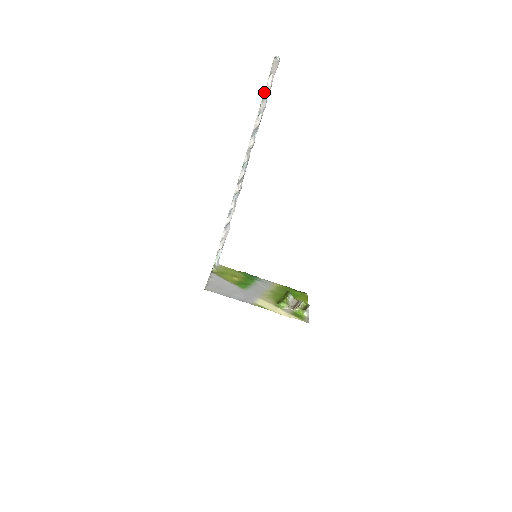
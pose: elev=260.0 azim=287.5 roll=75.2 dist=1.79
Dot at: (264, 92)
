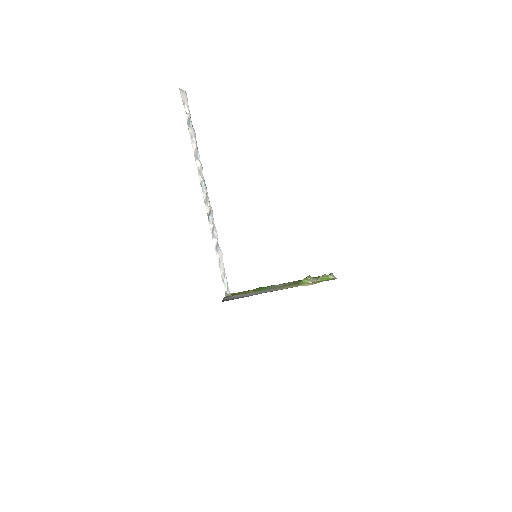
Dot at: (186, 118)
